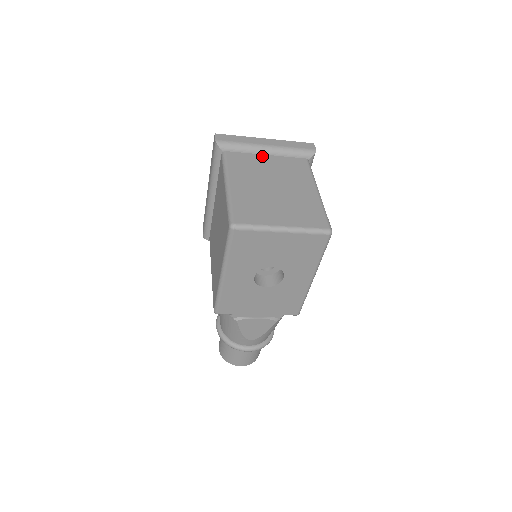
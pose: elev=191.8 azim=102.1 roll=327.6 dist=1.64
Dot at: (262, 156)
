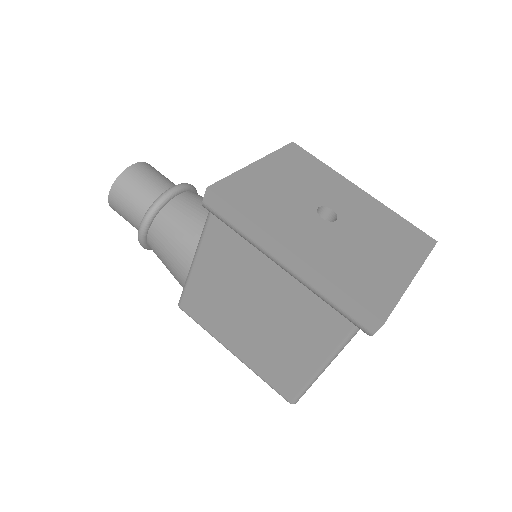
Dot at: occluded
